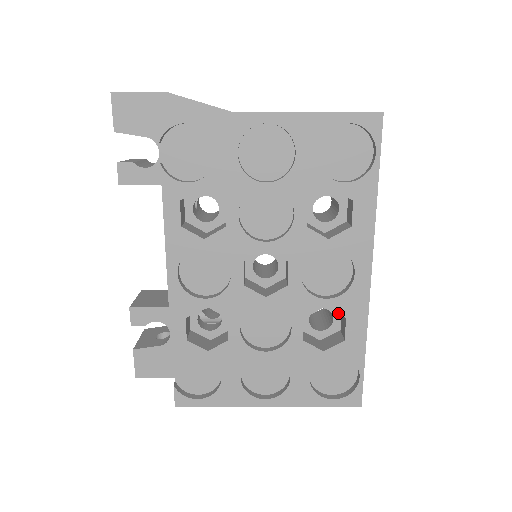
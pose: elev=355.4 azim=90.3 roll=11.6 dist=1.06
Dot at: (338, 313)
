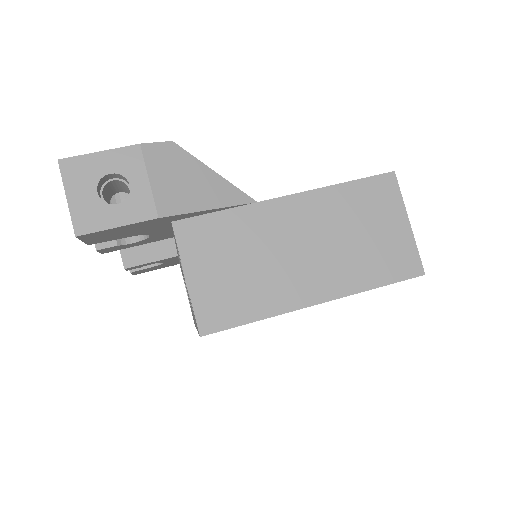
Dot at: occluded
